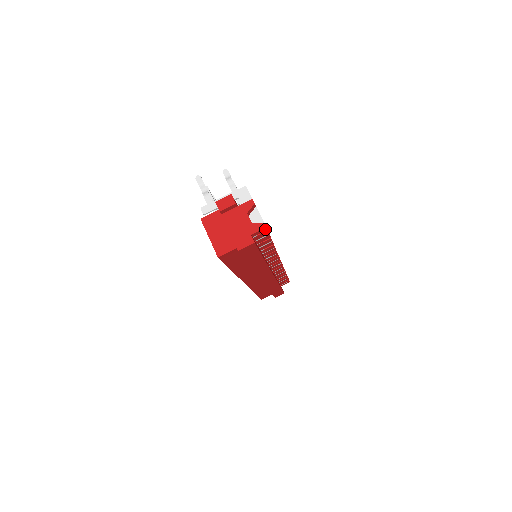
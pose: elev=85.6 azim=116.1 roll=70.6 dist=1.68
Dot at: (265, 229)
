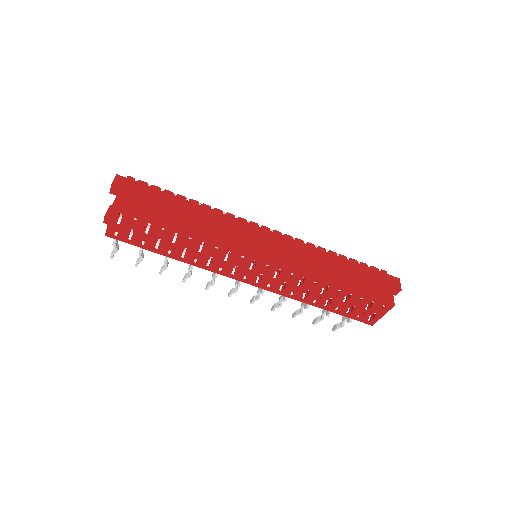
Dot at: (131, 178)
